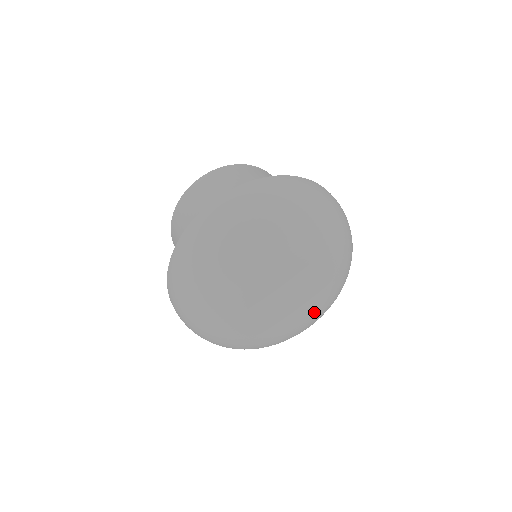
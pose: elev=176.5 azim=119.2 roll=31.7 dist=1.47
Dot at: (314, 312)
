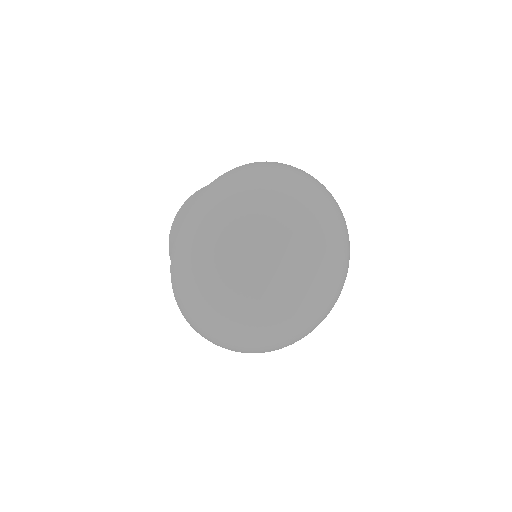
Dot at: (328, 287)
